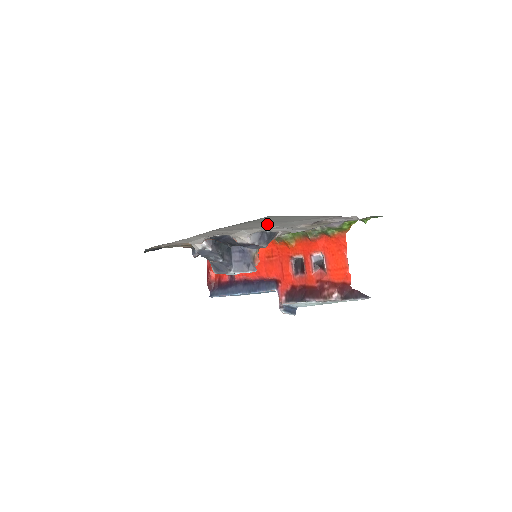
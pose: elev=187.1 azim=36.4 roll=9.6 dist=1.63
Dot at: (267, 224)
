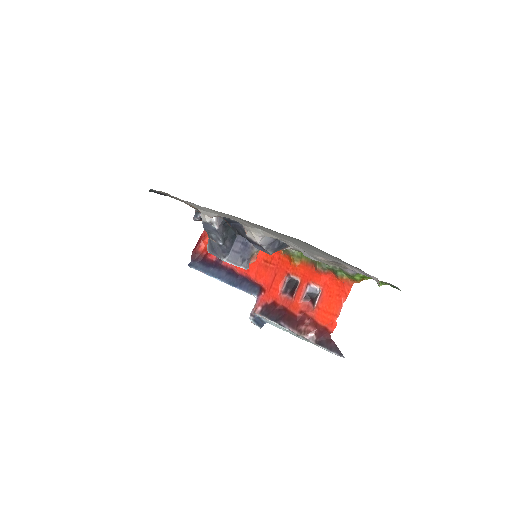
Dot at: occluded
